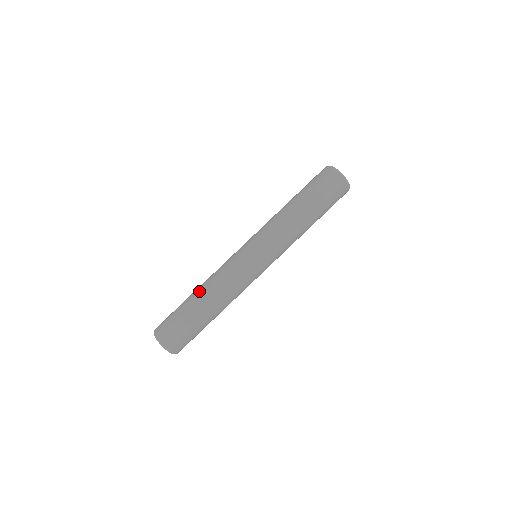
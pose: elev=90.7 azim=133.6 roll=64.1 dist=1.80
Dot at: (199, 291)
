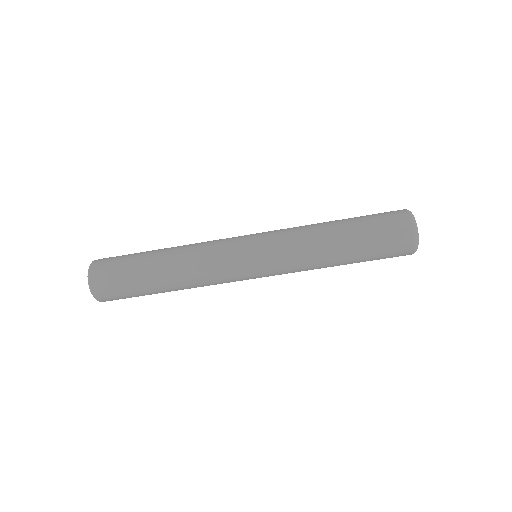
Dot at: (167, 271)
